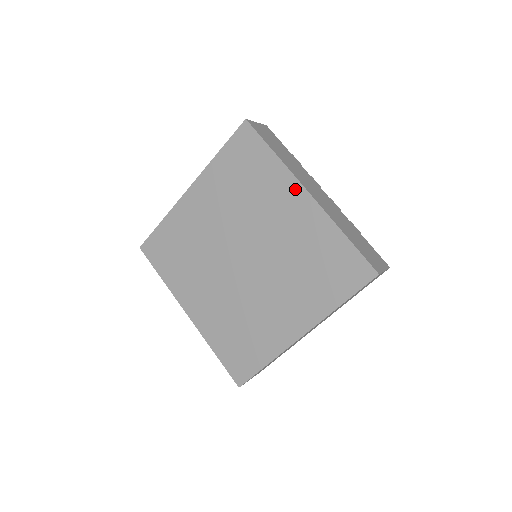
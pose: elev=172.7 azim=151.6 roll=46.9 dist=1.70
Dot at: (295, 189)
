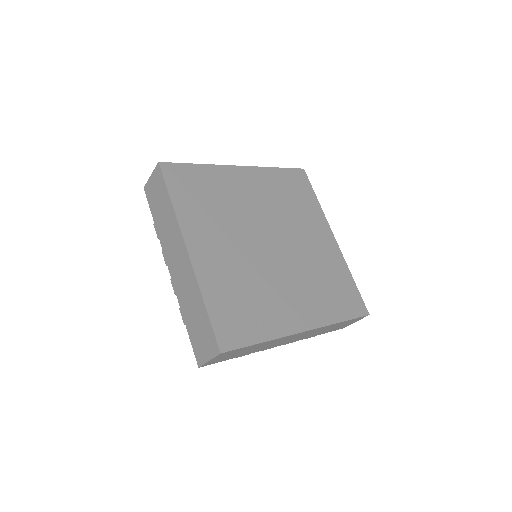
Dot at: (326, 229)
